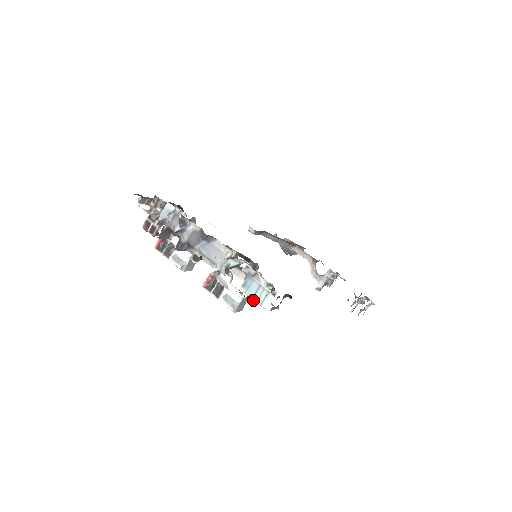
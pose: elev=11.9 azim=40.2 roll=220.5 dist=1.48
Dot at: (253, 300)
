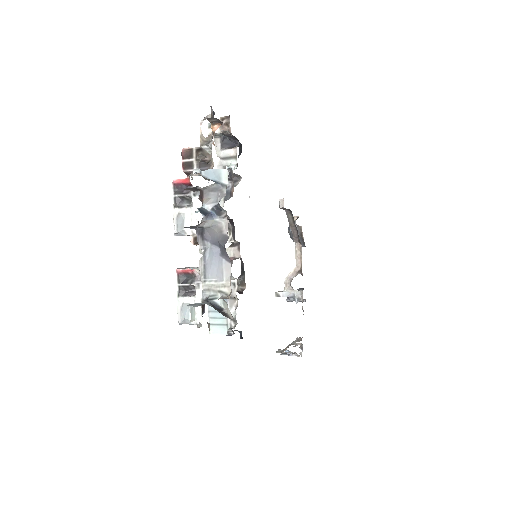
Dot at: (208, 313)
